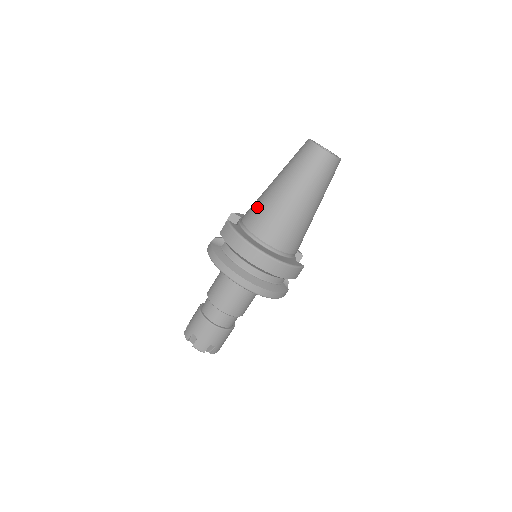
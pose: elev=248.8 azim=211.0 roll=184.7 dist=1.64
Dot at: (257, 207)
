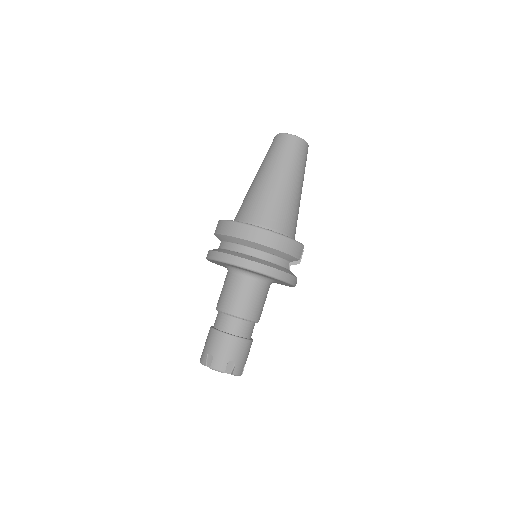
Dot at: (244, 201)
